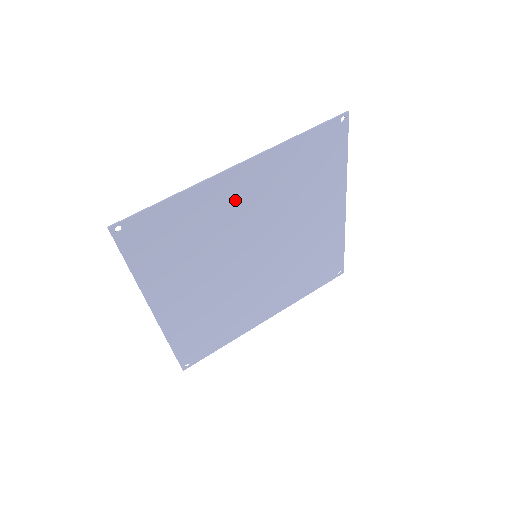
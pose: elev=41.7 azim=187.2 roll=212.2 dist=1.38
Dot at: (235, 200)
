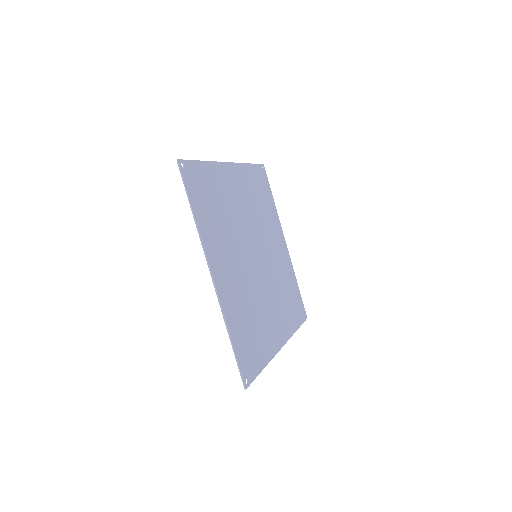
Dot at: (234, 190)
